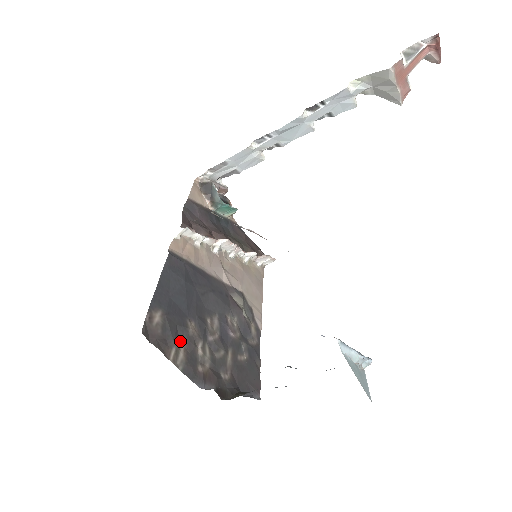
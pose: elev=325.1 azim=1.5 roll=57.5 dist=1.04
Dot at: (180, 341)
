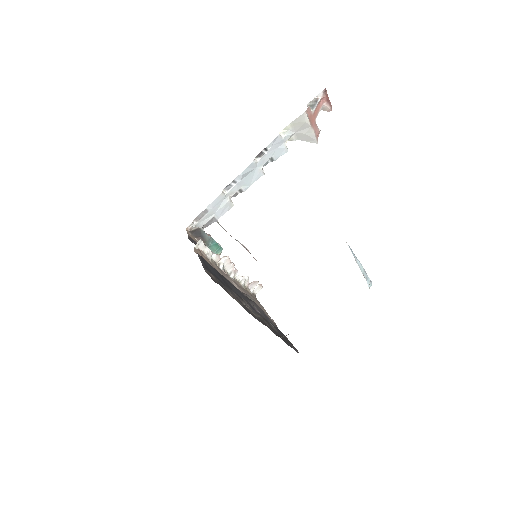
Dot at: occluded
